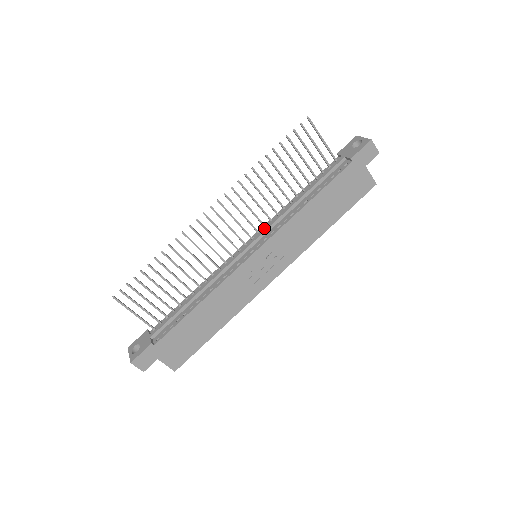
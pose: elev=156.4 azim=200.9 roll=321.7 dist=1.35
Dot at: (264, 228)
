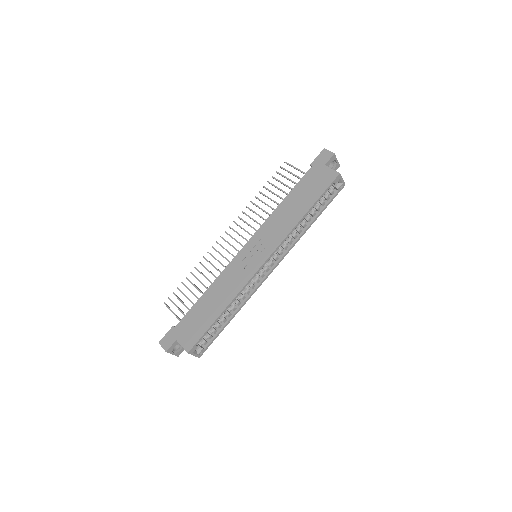
Dot at: occluded
